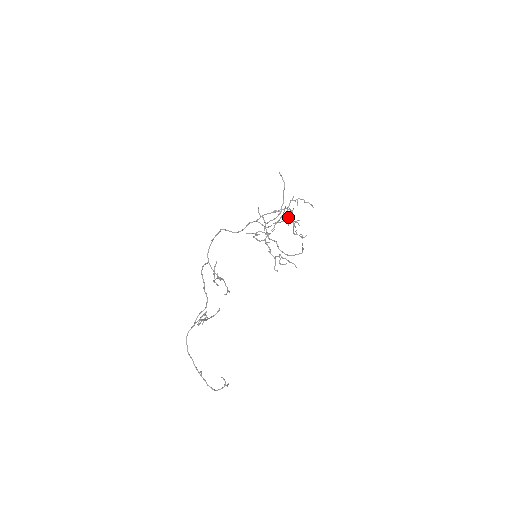
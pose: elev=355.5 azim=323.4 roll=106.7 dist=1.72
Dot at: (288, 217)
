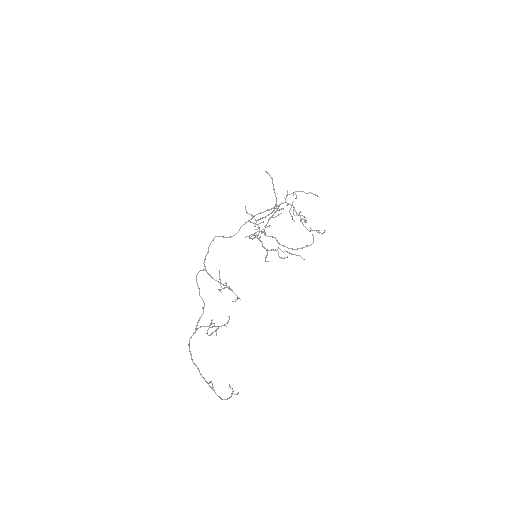
Dot at: (289, 212)
